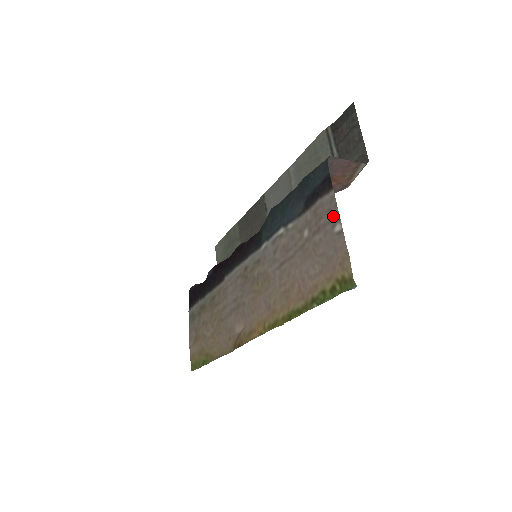
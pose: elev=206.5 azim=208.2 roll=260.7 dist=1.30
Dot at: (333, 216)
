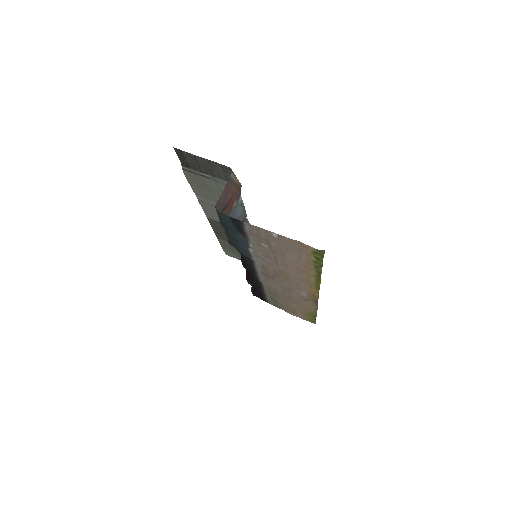
Dot at: (264, 232)
